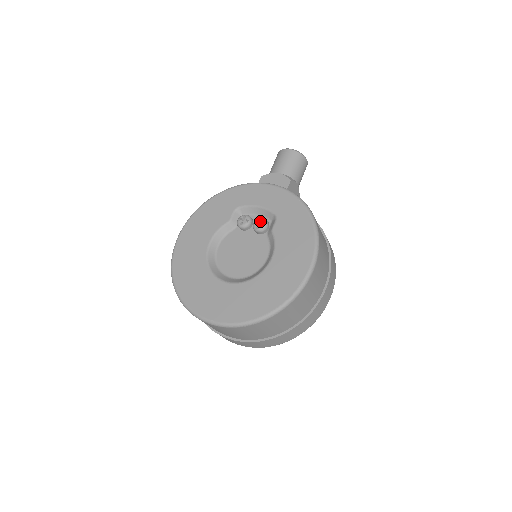
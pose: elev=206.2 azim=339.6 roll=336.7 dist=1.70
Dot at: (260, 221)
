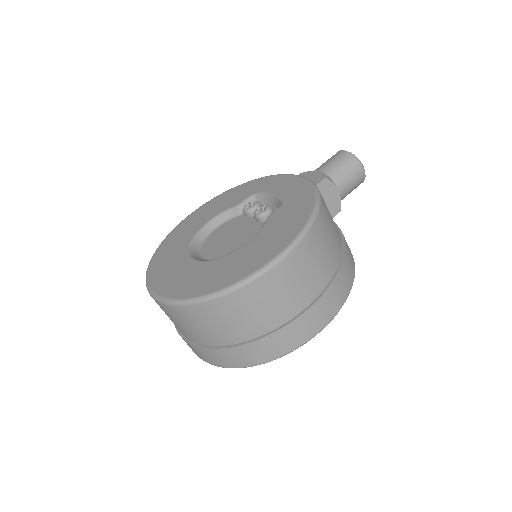
Dot at: (265, 207)
